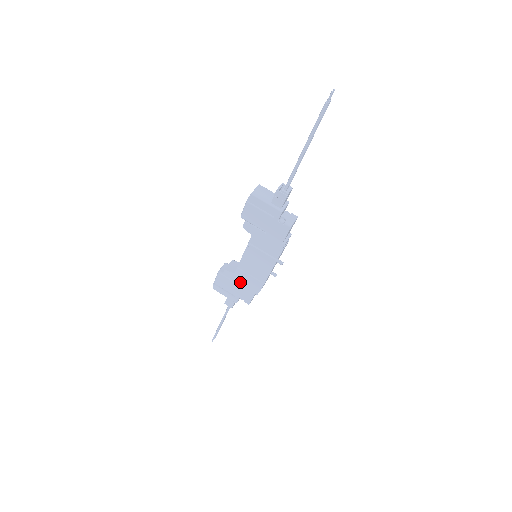
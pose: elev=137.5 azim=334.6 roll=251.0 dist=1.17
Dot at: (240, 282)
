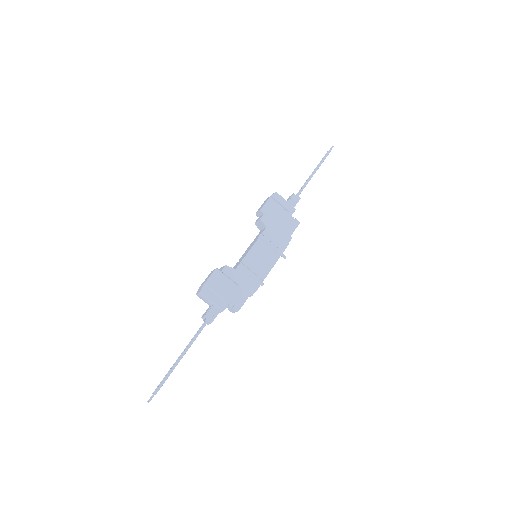
Dot at: (238, 280)
